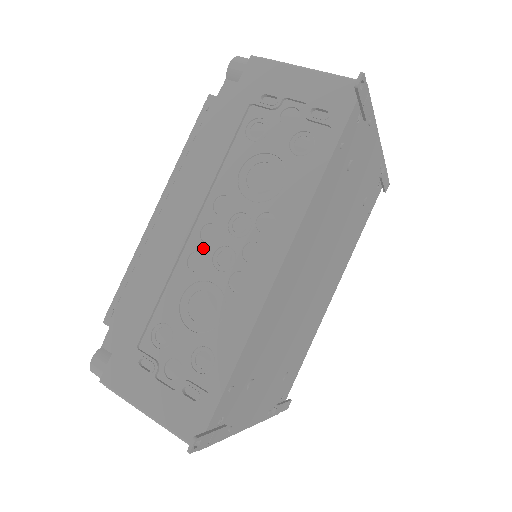
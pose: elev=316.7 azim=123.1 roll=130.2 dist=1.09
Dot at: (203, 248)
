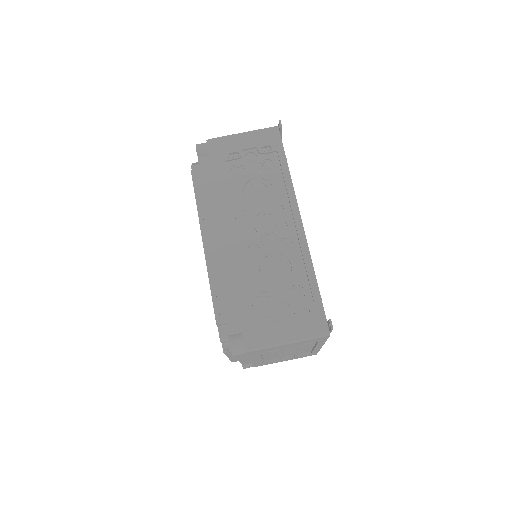
Dot at: (253, 242)
